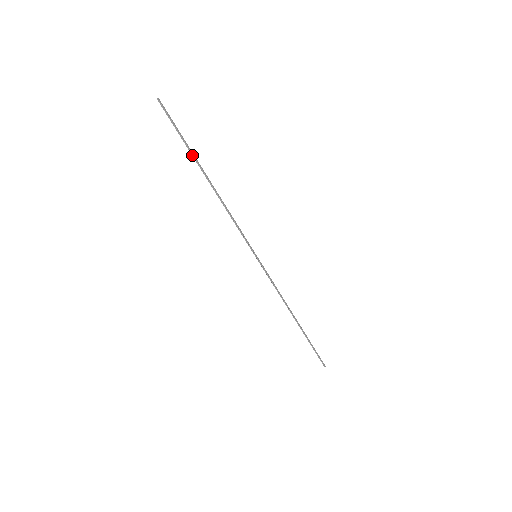
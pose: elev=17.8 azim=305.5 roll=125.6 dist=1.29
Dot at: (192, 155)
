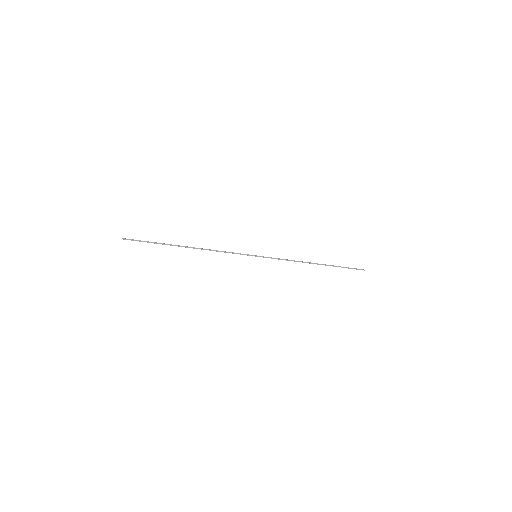
Dot at: occluded
